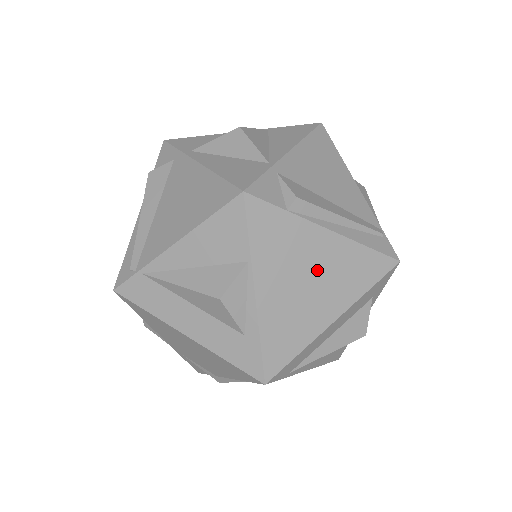
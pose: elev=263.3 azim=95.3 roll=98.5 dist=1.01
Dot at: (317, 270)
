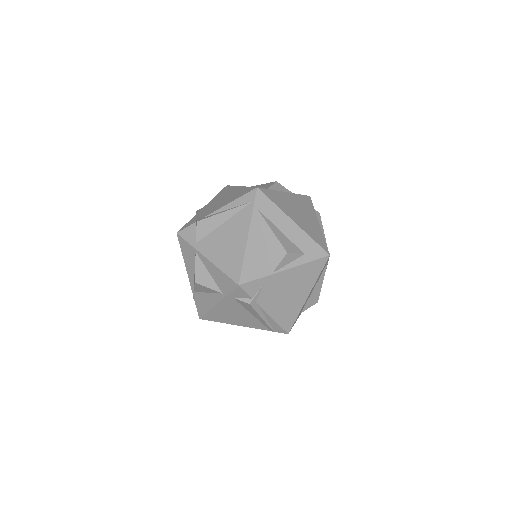
Dot at: (305, 217)
